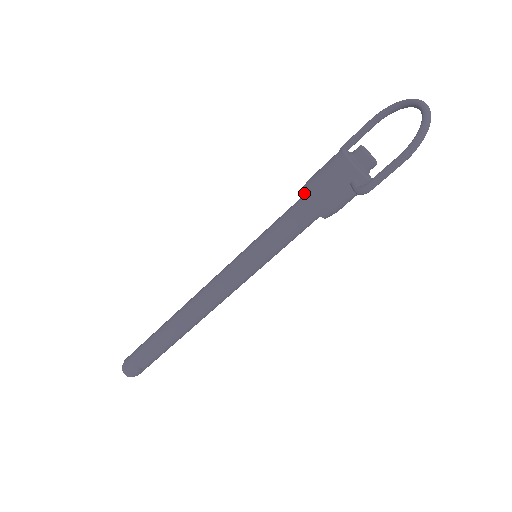
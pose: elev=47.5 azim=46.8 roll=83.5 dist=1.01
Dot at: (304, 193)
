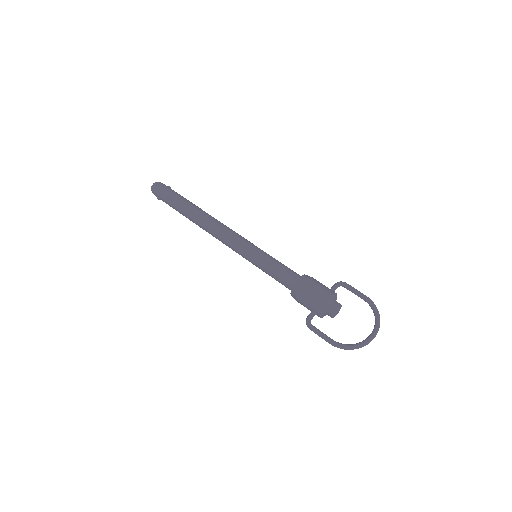
Dot at: (297, 283)
